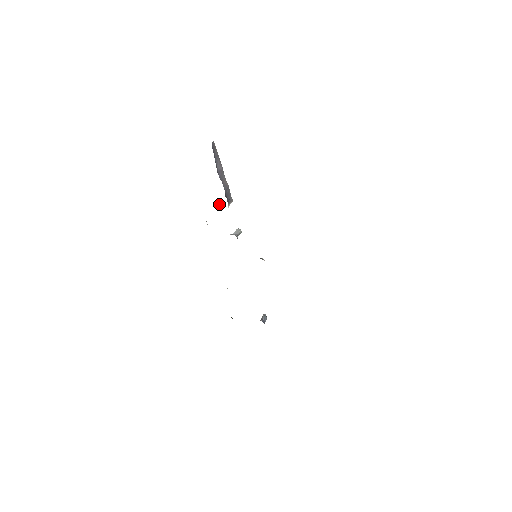
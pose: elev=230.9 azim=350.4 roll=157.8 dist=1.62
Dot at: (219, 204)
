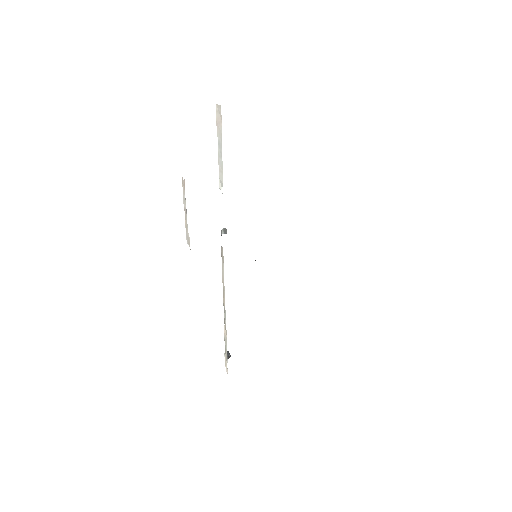
Dot at: (221, 189)
